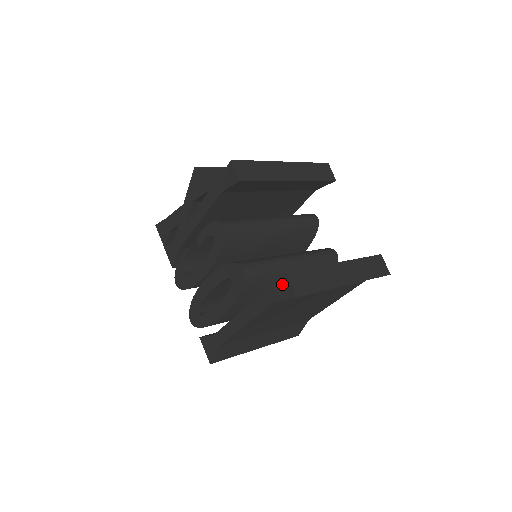
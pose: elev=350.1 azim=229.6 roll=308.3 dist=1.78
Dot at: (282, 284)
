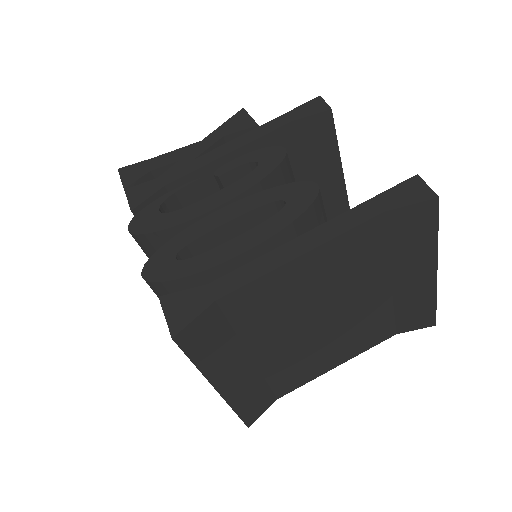
Dot at: (408, 187)
